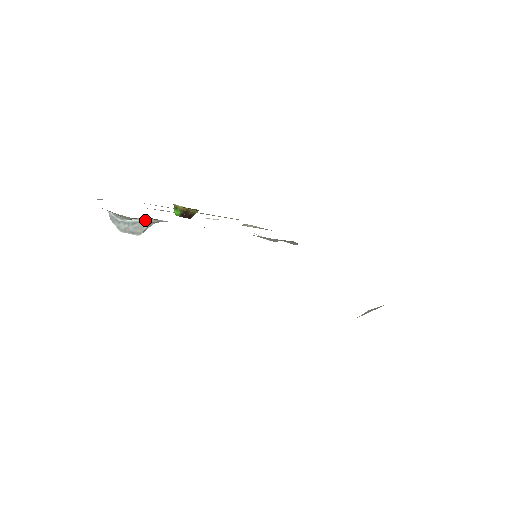
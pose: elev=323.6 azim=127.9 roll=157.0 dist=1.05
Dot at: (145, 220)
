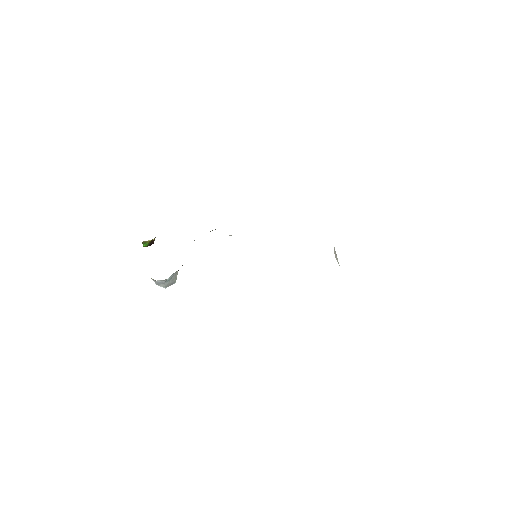
Dot at: (177, 271)
